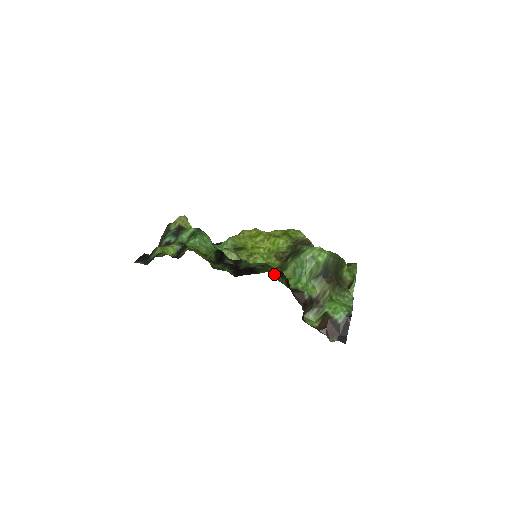
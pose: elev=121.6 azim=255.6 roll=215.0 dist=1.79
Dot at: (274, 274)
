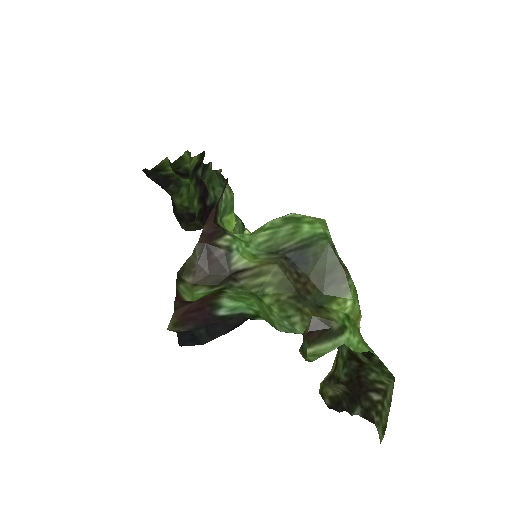
Dot at: (228, 214)
